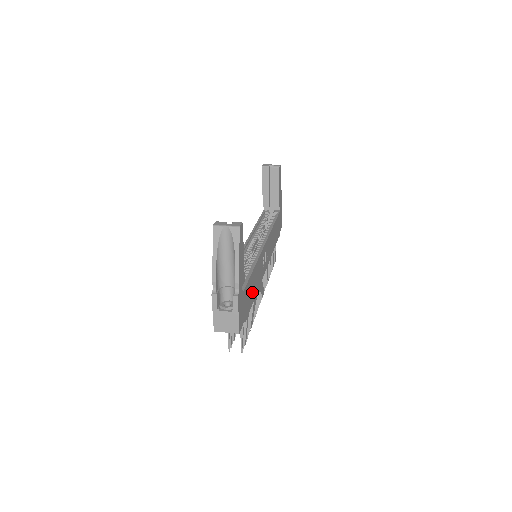
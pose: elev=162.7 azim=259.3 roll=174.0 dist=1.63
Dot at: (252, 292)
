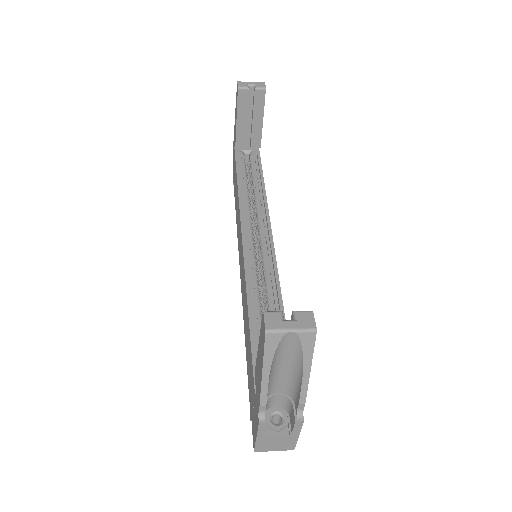
Dot at: occluded
